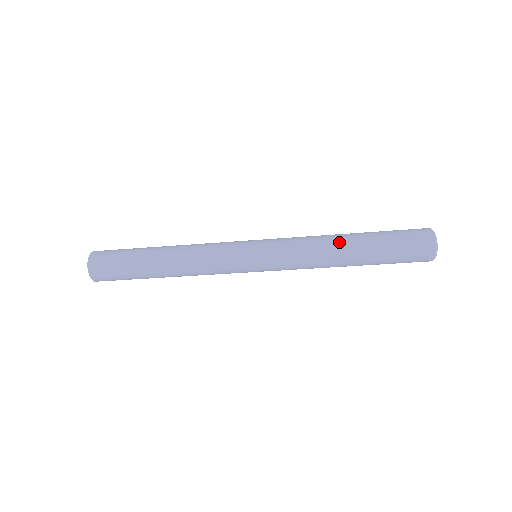
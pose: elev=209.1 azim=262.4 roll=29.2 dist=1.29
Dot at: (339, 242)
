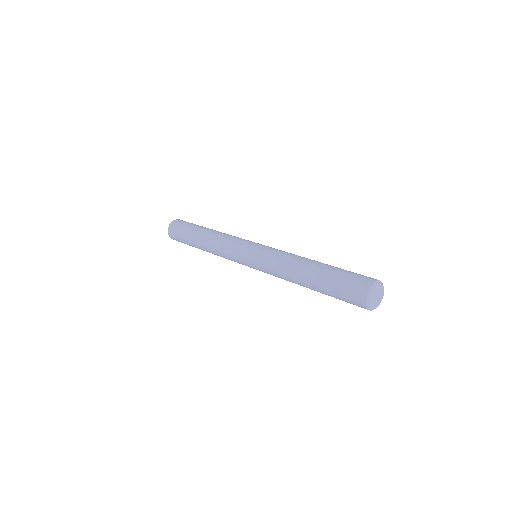
Dot at: (298, 280)
